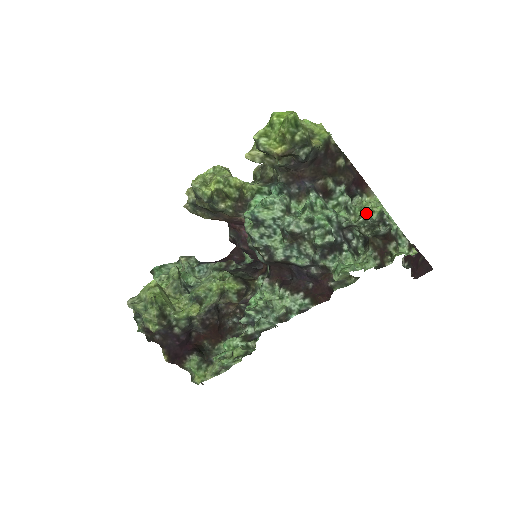
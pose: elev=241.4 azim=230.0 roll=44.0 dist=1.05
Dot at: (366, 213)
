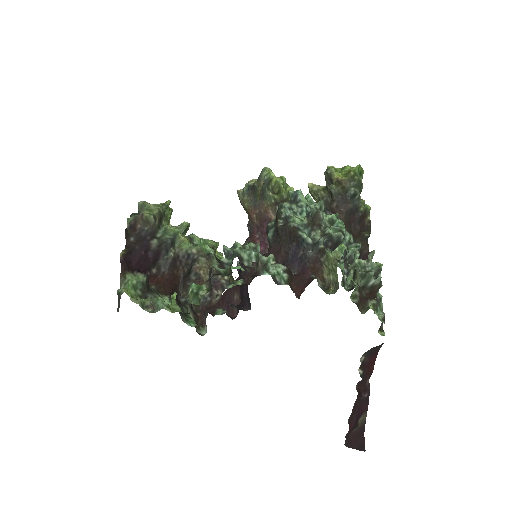
Dot at: (371, 254)
